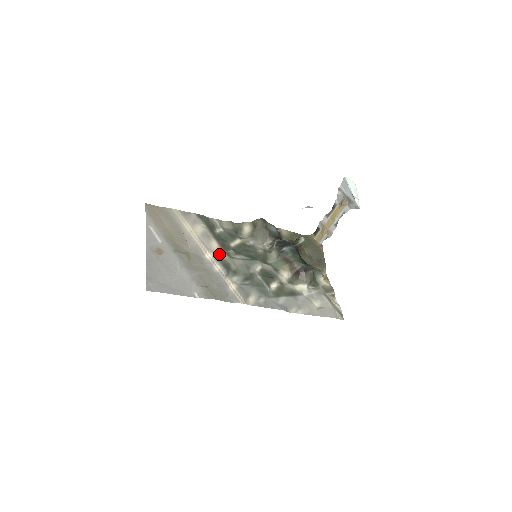
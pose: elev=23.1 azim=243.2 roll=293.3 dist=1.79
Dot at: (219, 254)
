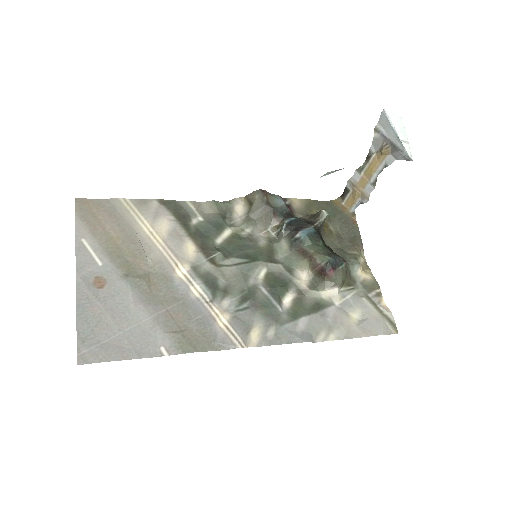
Dot at: (198, 264)
